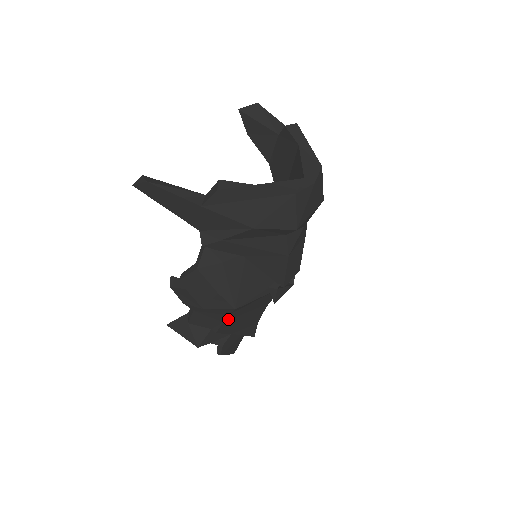
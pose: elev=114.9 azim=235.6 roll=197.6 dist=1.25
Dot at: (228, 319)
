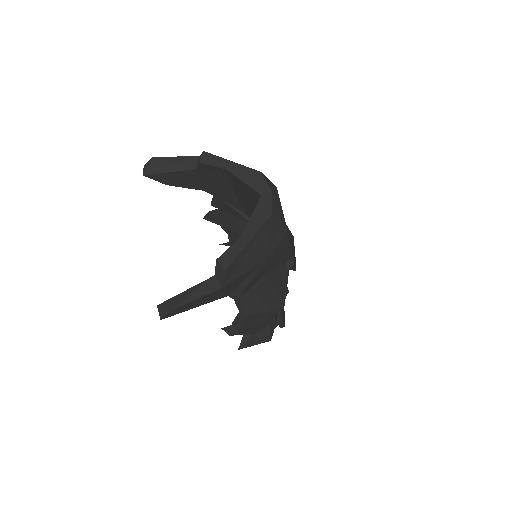
Dot at: occluded
